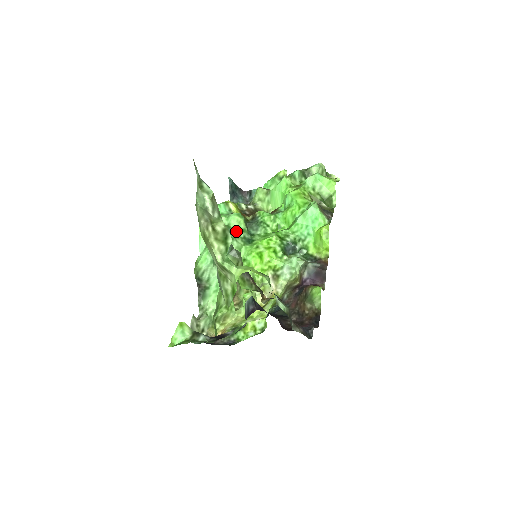
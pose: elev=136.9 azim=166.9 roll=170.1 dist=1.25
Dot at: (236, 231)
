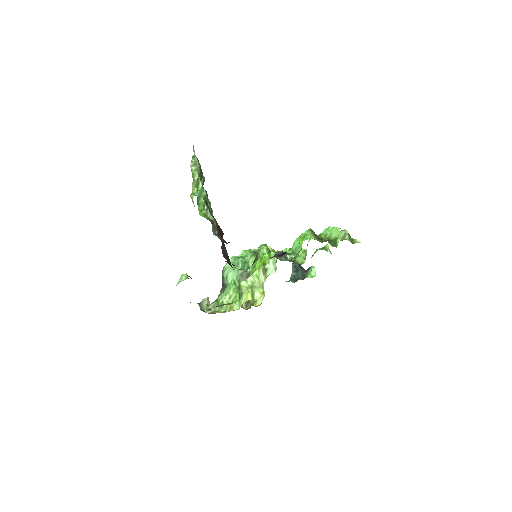
Dot at: occluded
